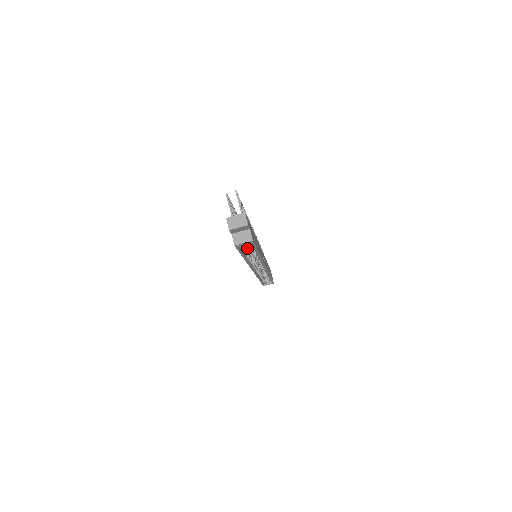
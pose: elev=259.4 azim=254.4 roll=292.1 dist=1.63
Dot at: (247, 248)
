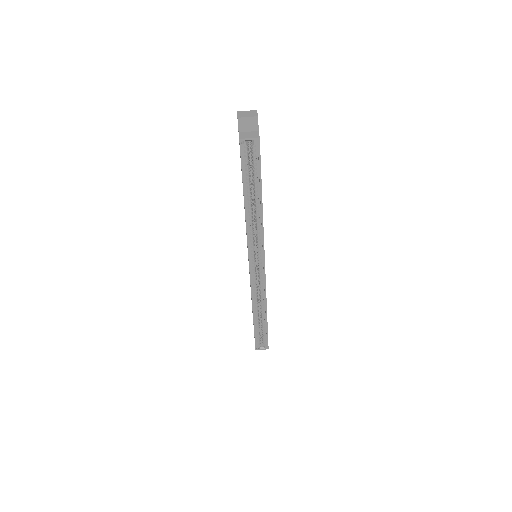
Dot at: (250, 183)
